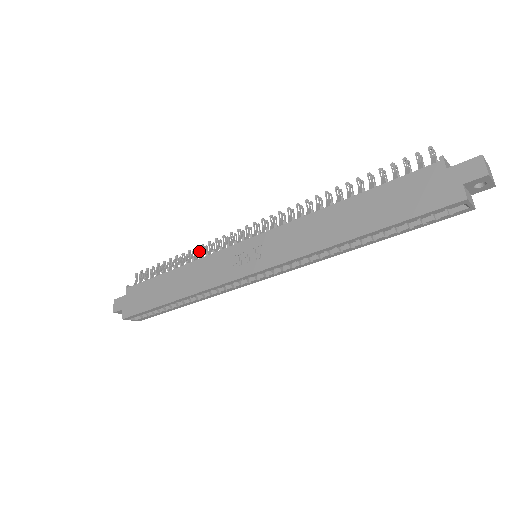
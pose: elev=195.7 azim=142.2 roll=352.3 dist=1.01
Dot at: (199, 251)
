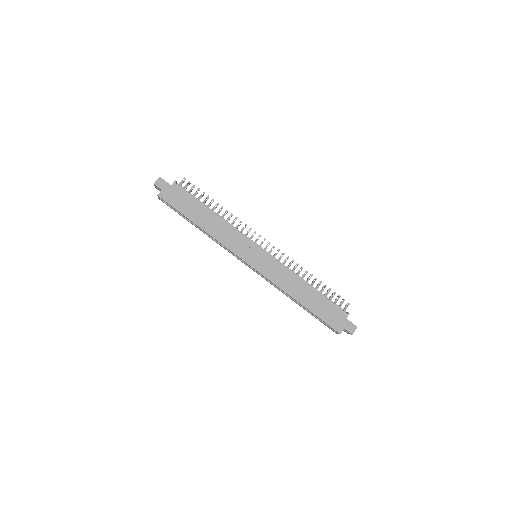
Dot at: (231, 215)
